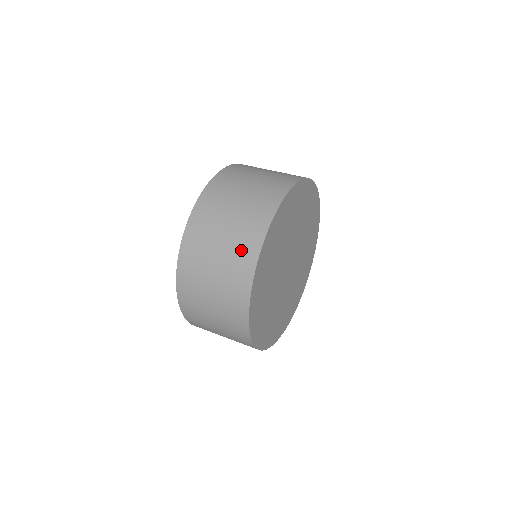
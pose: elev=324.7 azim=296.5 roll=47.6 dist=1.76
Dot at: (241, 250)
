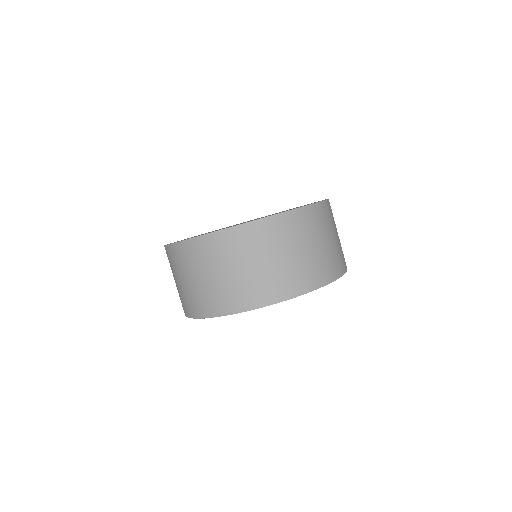
Dot at: occluded
